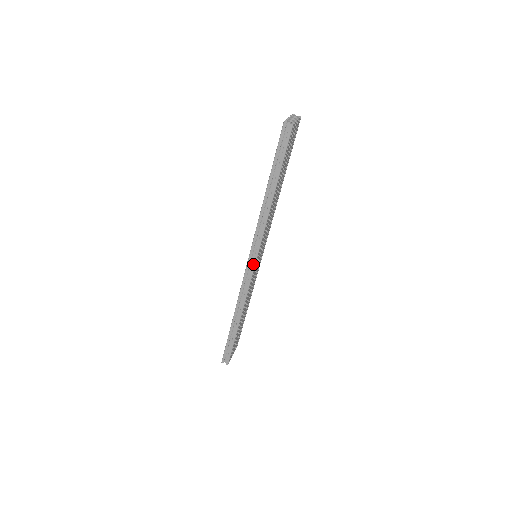
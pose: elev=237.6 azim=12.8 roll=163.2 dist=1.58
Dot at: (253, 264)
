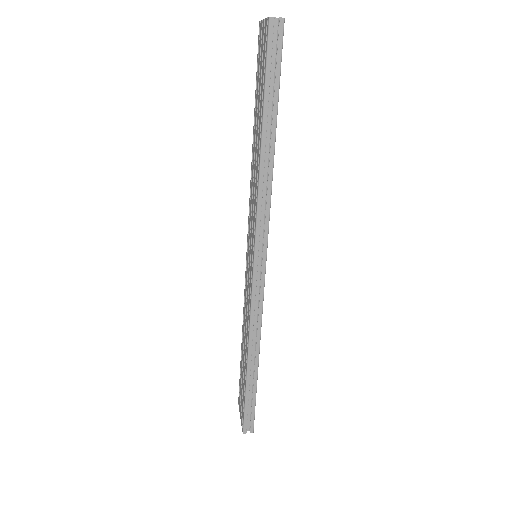
Dot at: (263, 266)
